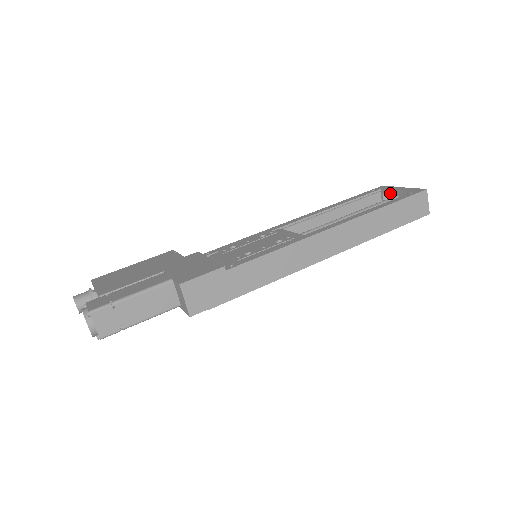
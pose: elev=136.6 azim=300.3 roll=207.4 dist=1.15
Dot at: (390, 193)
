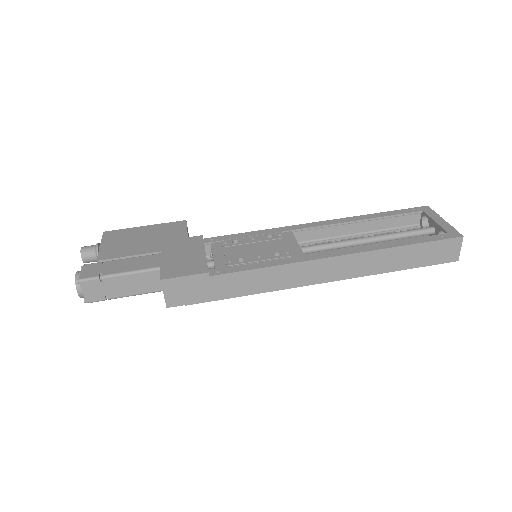
Dot at: (429, 220)
